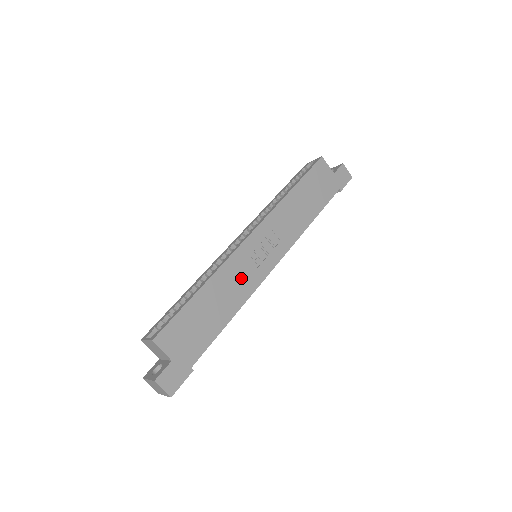
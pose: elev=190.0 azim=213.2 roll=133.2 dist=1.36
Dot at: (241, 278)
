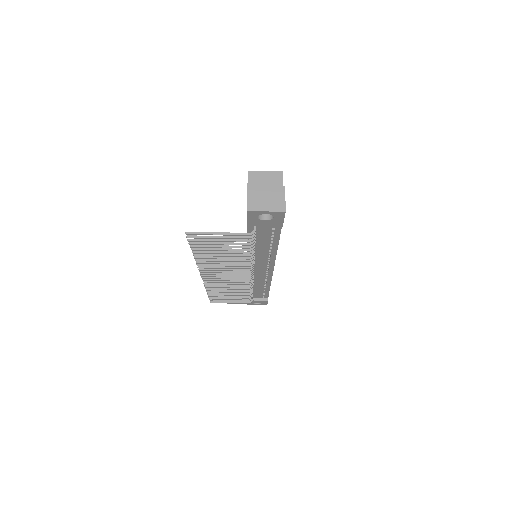
Dot at: occluded
